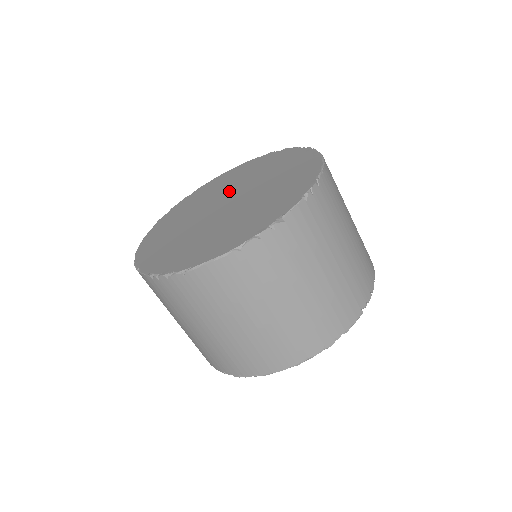
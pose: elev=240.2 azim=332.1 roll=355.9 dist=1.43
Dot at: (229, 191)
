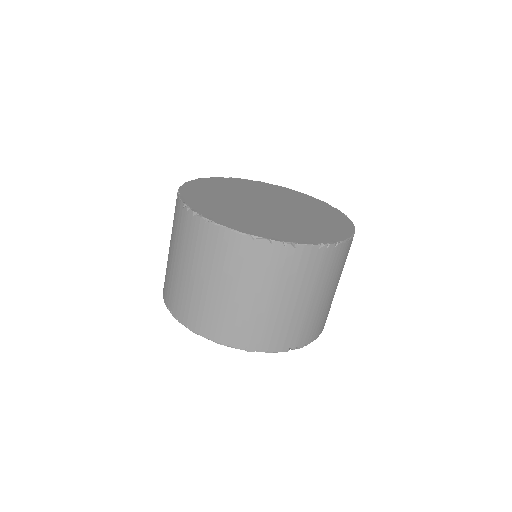
Dot at: (278, 201)
